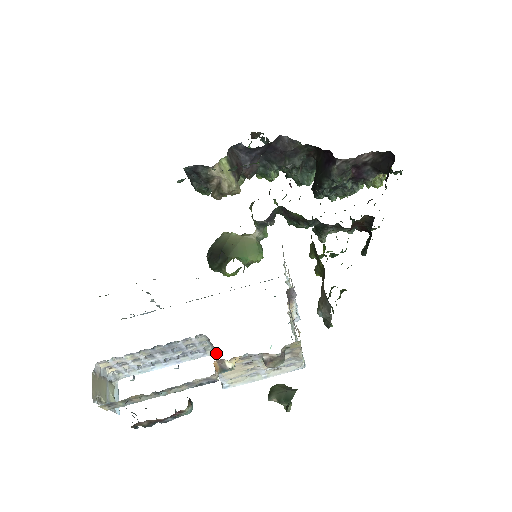
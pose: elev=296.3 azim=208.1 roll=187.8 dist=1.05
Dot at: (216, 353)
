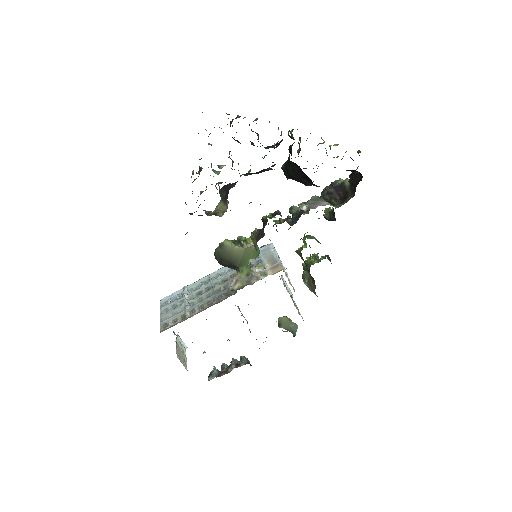
Dot at: (237, 306)
